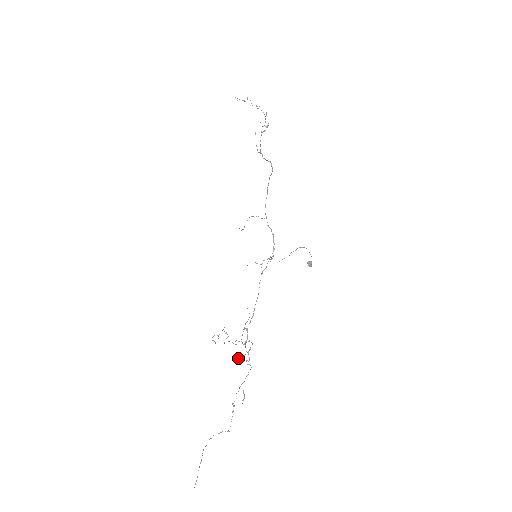
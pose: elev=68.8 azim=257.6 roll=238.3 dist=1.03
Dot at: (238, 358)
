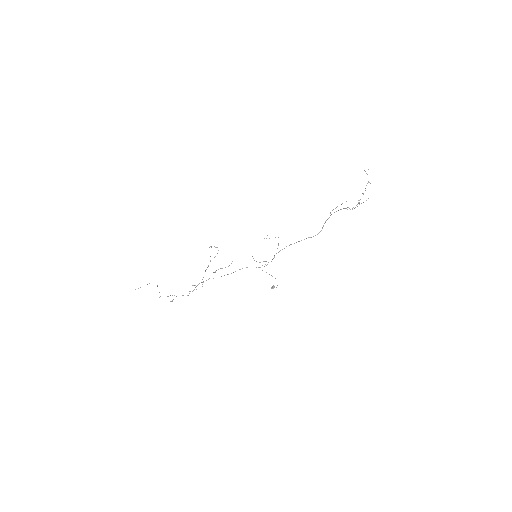
Dot at: occluded
